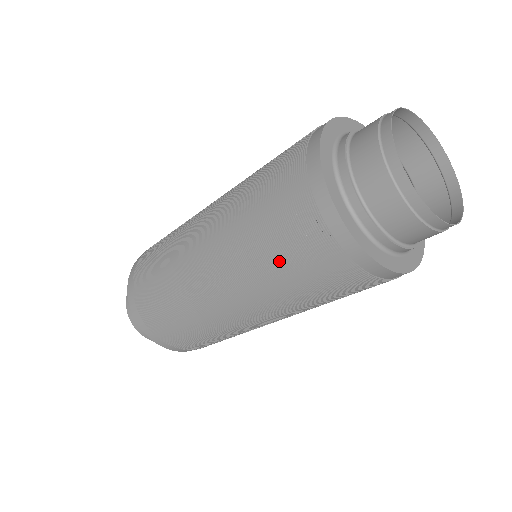
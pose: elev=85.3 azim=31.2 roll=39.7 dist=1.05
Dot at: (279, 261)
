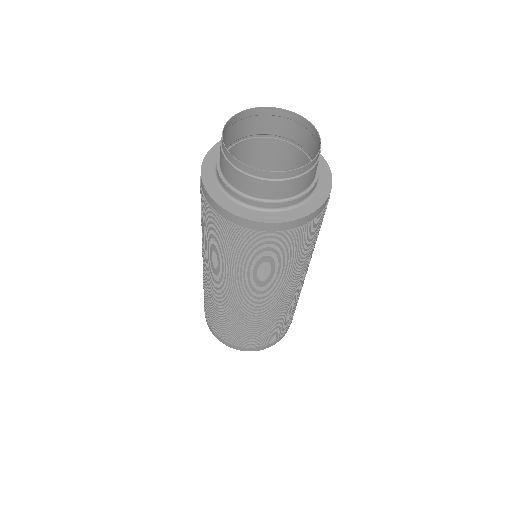
Dot at: (204, 229)
